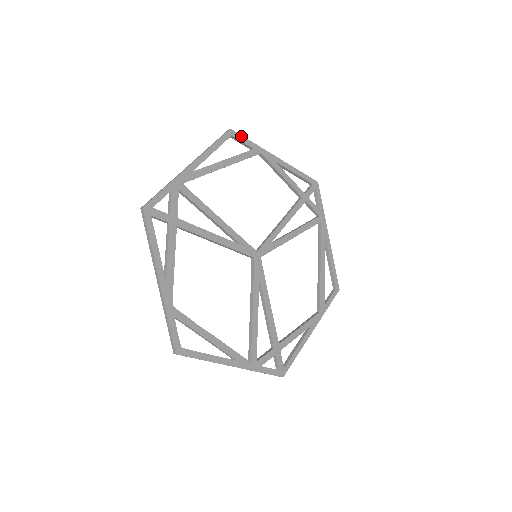
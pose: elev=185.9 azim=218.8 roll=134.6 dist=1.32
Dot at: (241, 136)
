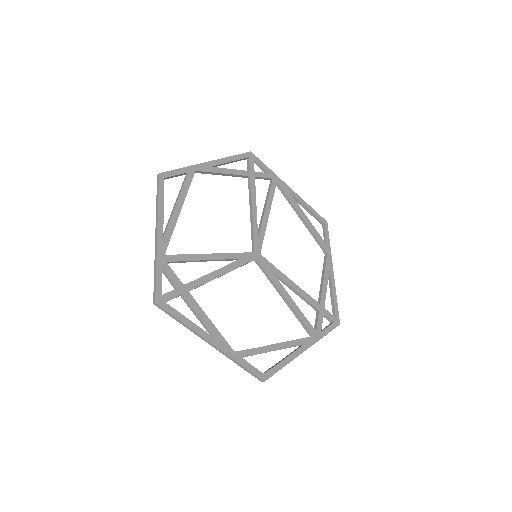
Dot at: (171, 171)
